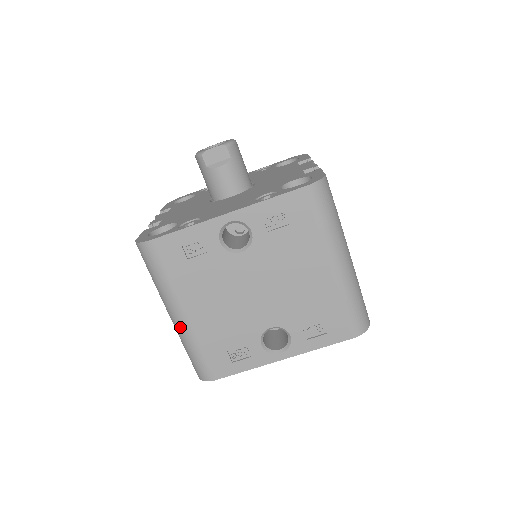
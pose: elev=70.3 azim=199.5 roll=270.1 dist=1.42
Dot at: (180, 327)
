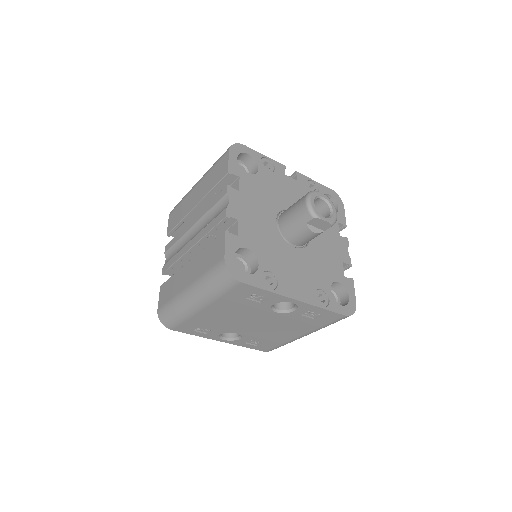
Dot at: (189, 308)
